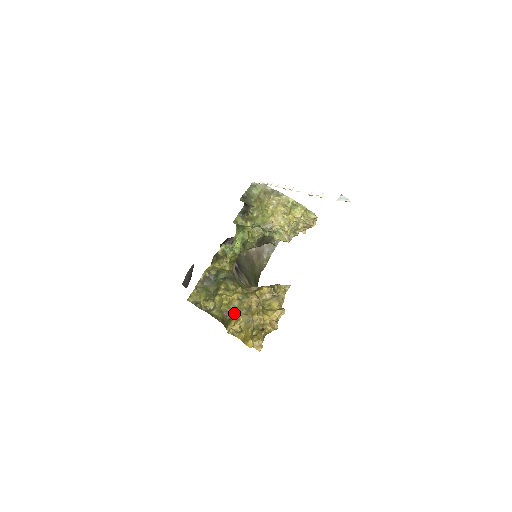
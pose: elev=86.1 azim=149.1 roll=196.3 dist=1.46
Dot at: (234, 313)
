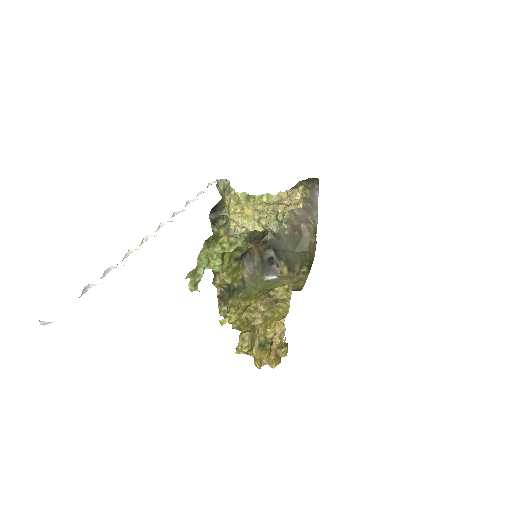
Dot at: (241, 331)
